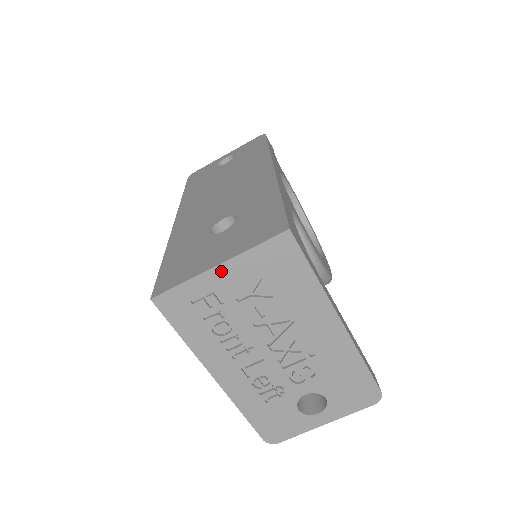
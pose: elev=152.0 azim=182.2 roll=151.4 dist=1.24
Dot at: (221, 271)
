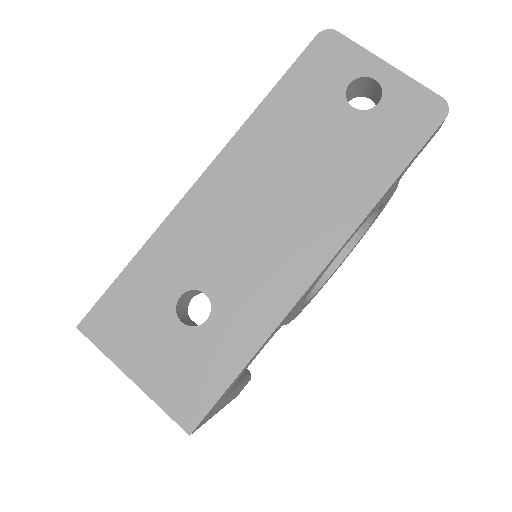
Dot at: (134, 378)
